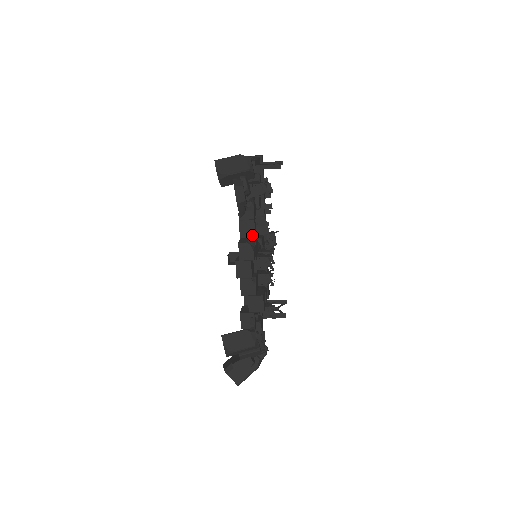
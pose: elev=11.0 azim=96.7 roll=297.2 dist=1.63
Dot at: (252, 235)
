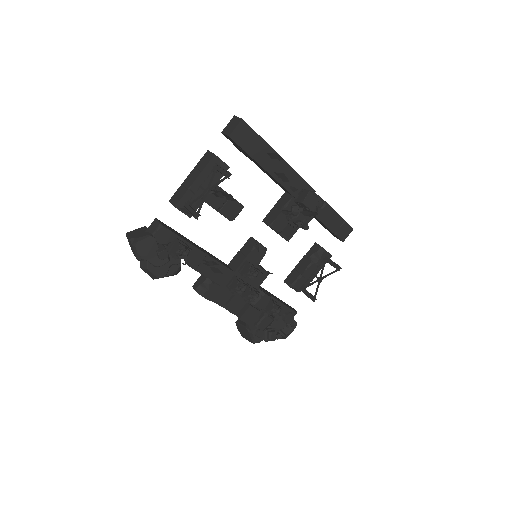
Dot at: (206, 276)
